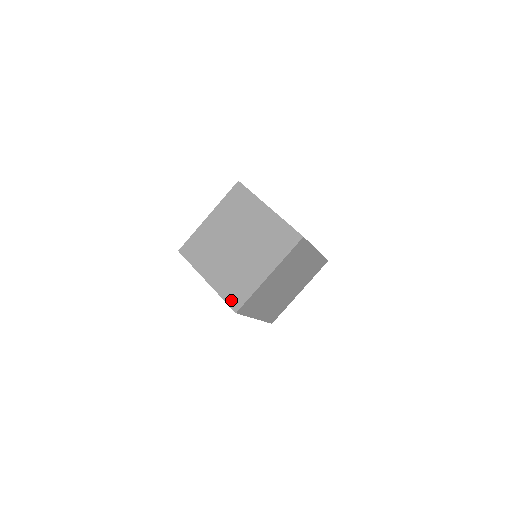
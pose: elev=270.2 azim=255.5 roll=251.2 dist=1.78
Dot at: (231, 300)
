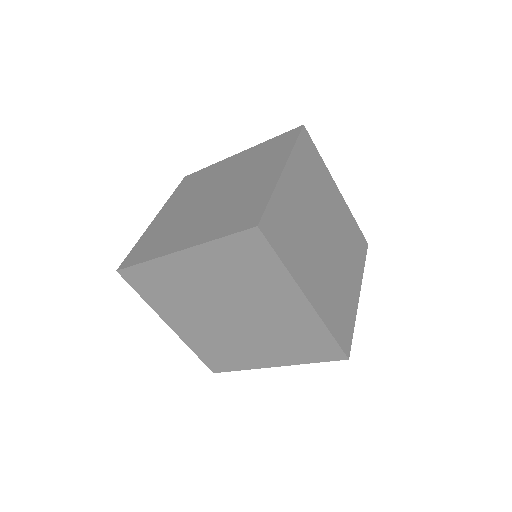
Dot at: (208, 361)
